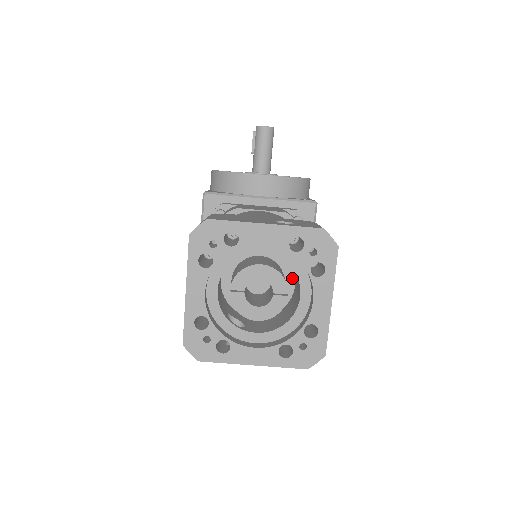
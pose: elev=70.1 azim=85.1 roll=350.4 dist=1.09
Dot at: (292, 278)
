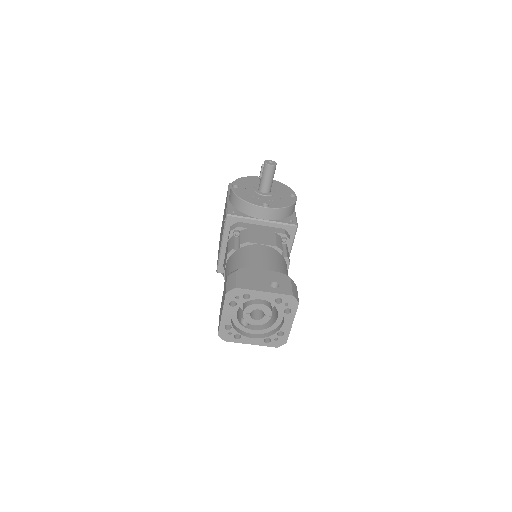
Dot at: occluded
